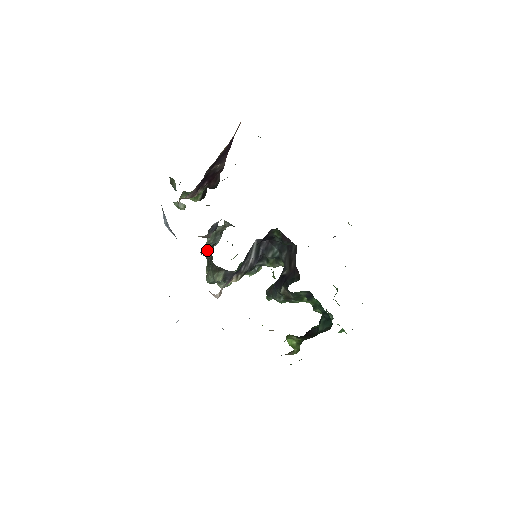
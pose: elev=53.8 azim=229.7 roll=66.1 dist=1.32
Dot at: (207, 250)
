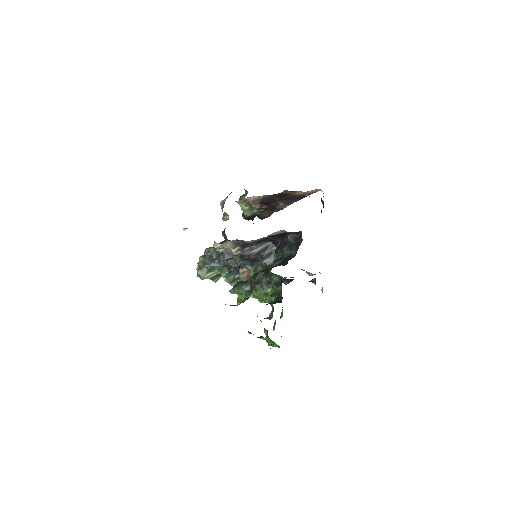
Dot at: occluded
